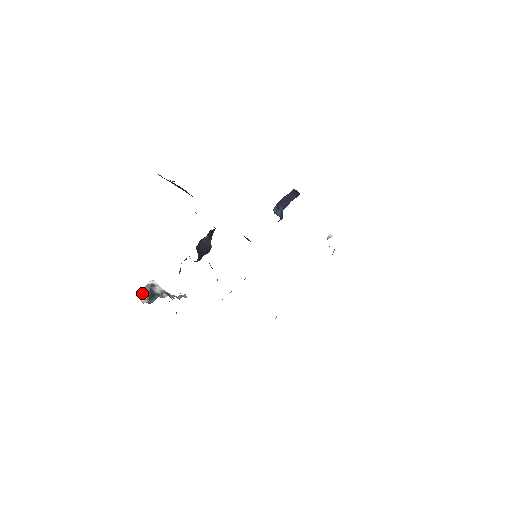
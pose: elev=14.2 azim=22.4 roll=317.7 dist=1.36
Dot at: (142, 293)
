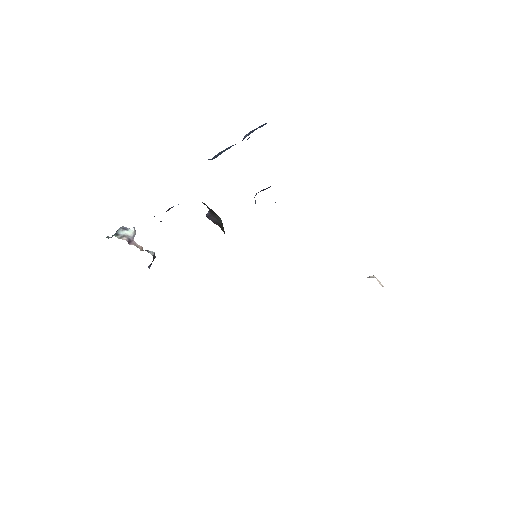
Dot at: occluded
